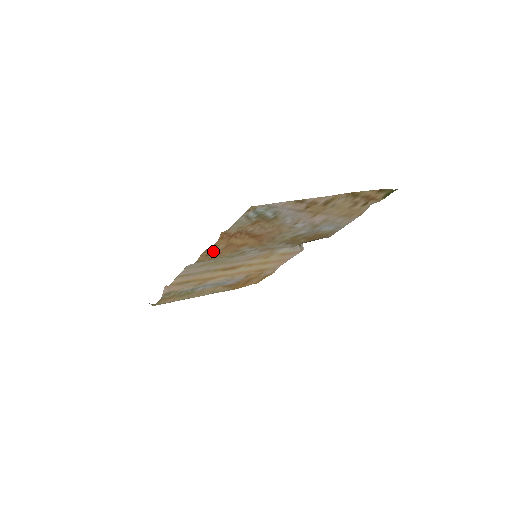
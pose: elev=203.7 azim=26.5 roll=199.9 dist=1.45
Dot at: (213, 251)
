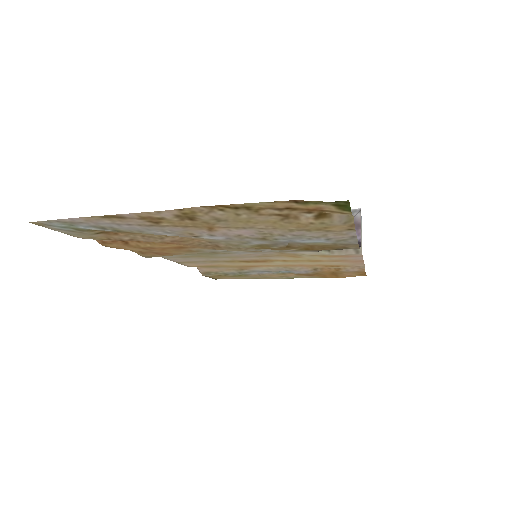
Dot at: (140, 250)
